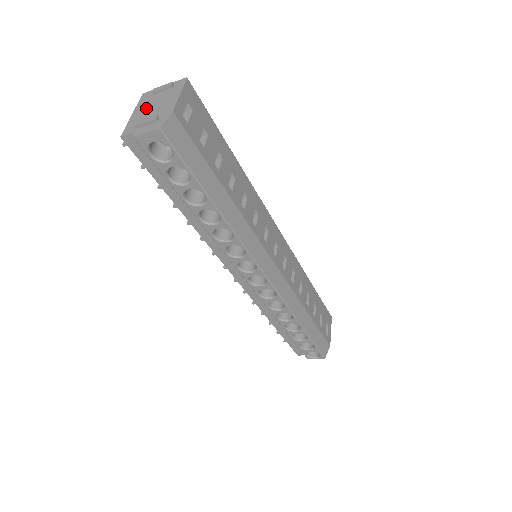
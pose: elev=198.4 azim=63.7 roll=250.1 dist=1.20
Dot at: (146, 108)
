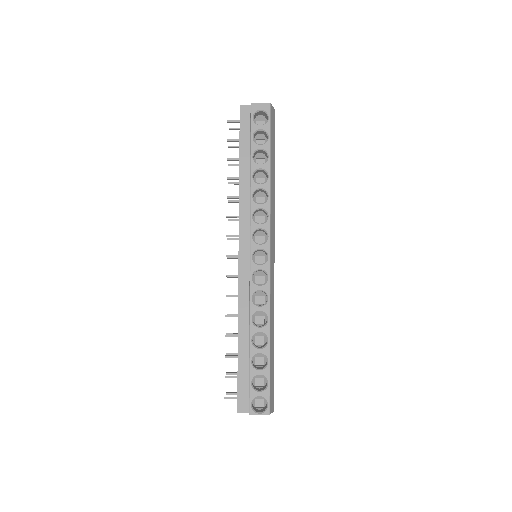
Dot at: occluded
